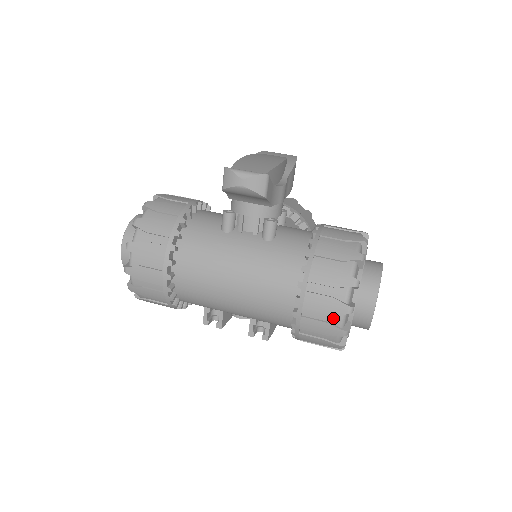
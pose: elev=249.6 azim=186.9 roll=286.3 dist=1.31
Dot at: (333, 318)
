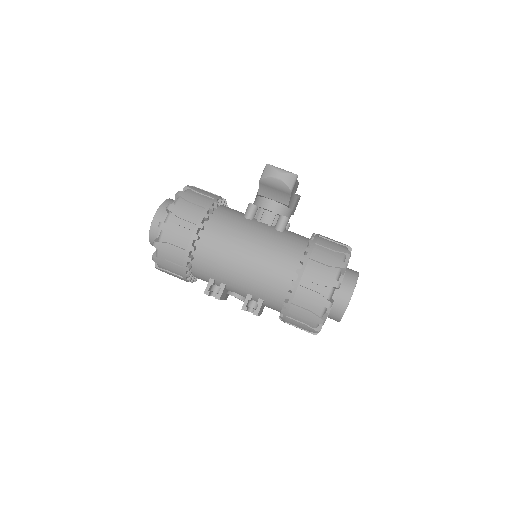
Dot at: (323, 290)
